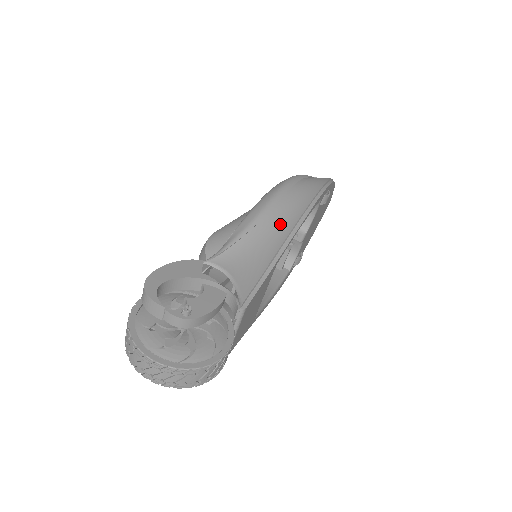
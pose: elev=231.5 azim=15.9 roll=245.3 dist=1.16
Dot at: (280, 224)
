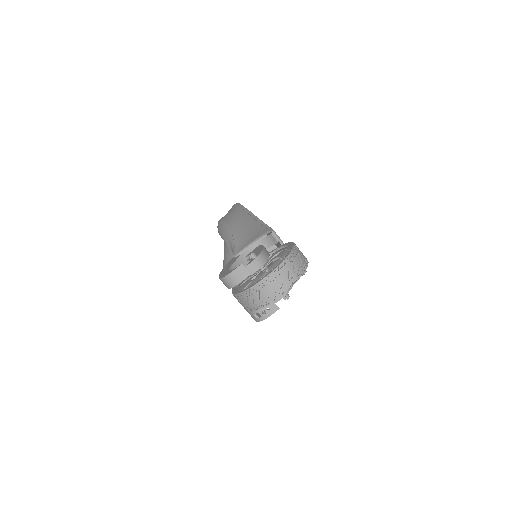
Dot at: (239, 220)
